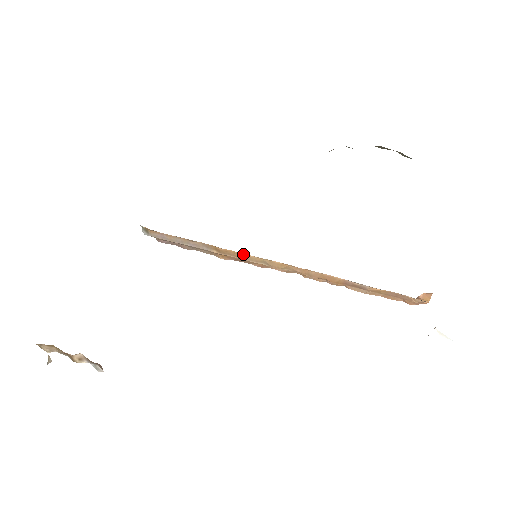
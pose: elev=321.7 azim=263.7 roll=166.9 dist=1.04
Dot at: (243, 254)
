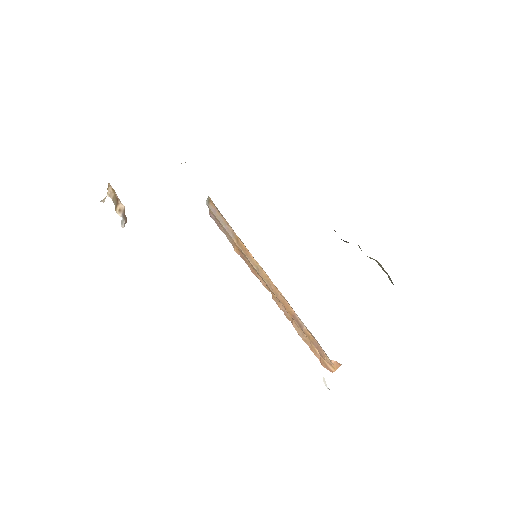
Dot at: (250, 253)
